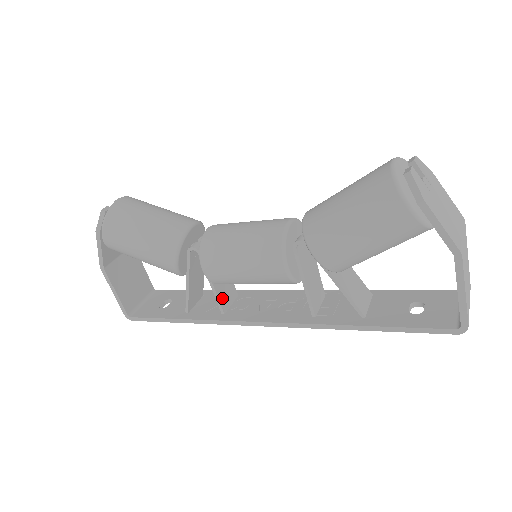
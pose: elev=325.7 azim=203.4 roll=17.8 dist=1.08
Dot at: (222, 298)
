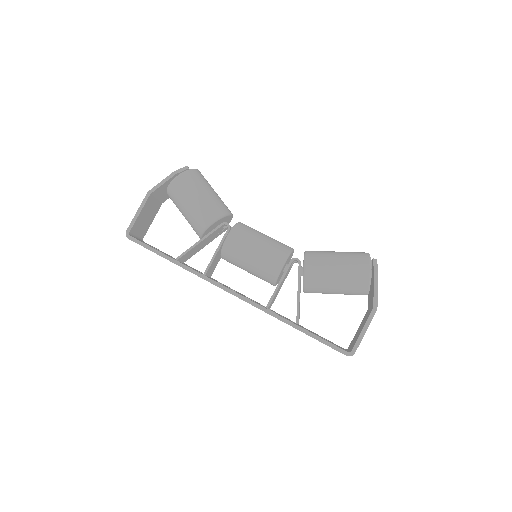
Dot at: (211, 266)
